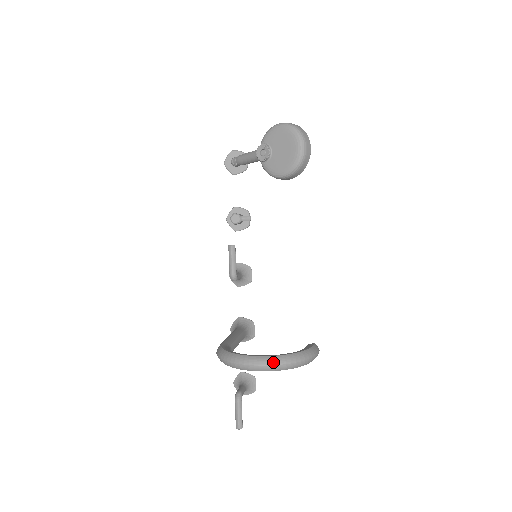
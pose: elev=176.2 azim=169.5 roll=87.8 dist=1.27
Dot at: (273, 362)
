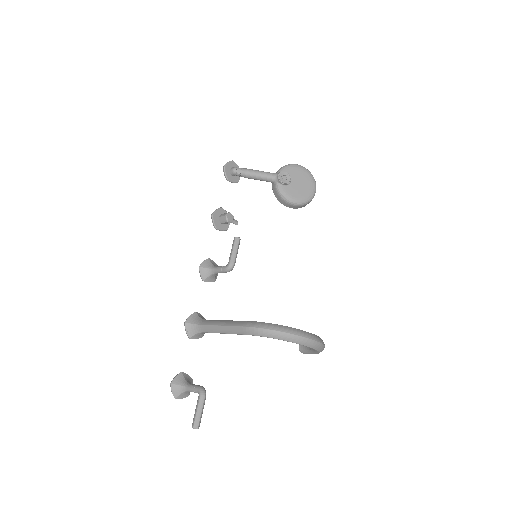
Dot at: (321, 341)
